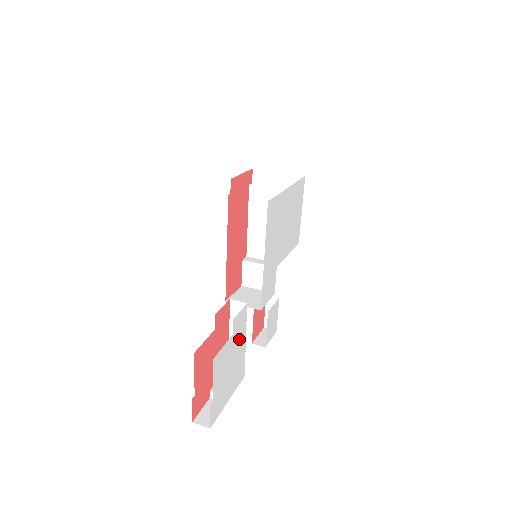
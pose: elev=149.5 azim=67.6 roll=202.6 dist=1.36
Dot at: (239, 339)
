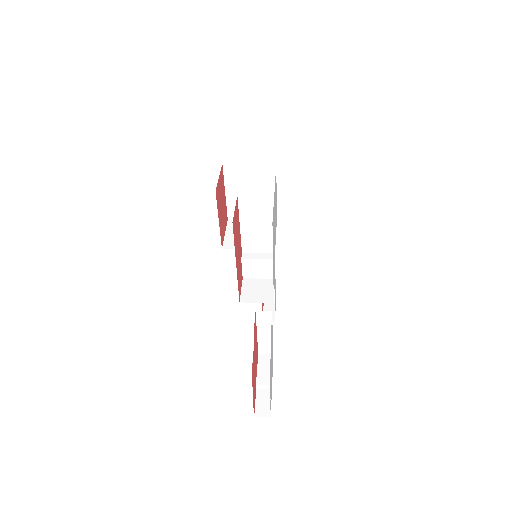
Dot at: occluded
